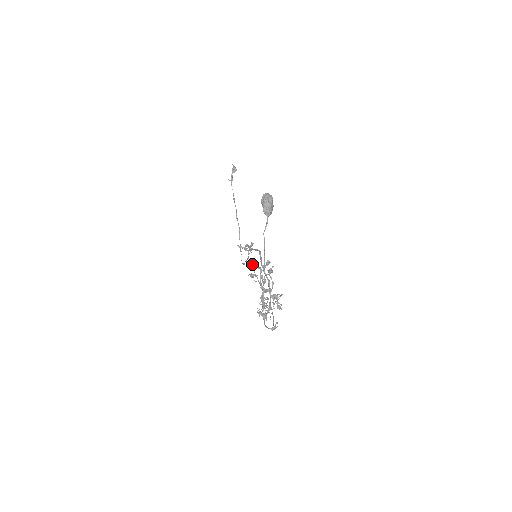
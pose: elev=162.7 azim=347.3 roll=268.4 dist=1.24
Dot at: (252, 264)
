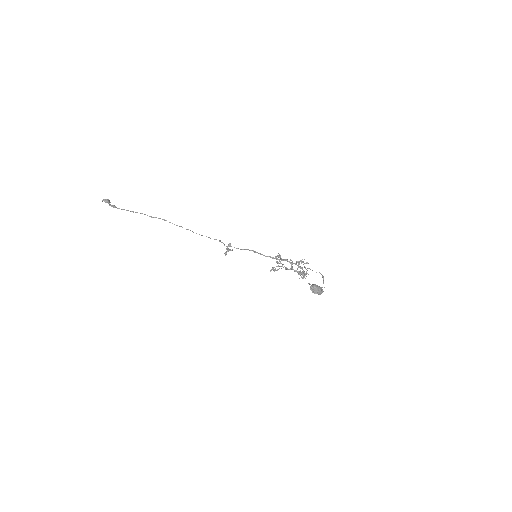
Dot at: (272, 269)
